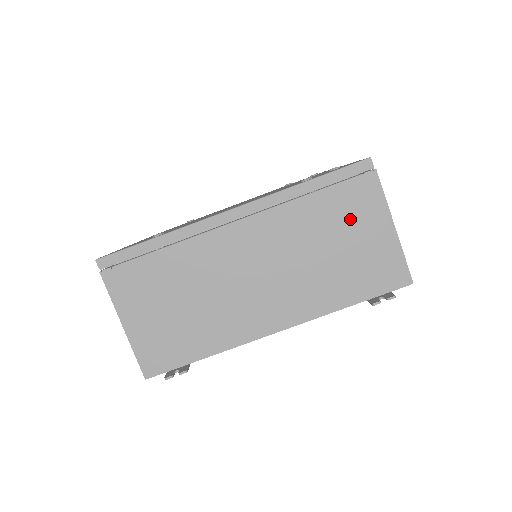
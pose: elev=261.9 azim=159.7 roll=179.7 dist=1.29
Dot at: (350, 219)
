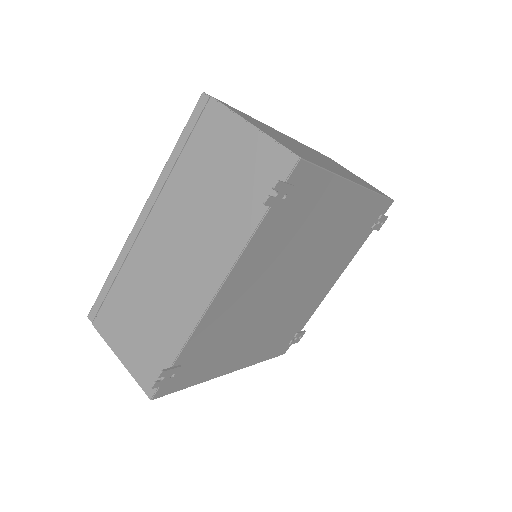
Dot at: (215, 150)
